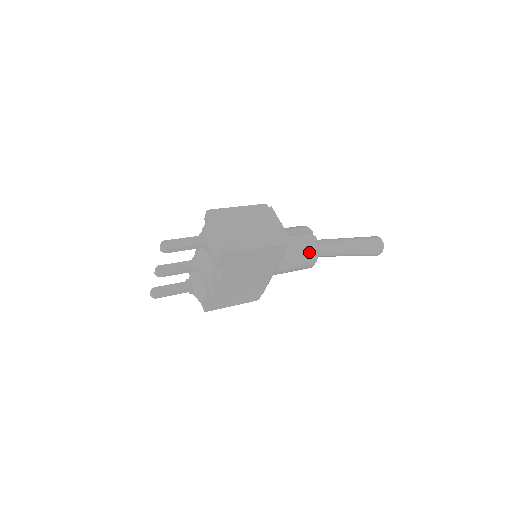
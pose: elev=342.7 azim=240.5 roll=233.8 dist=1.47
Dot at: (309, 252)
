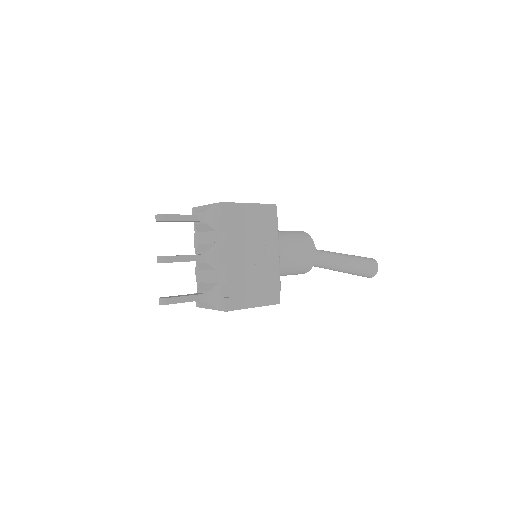
Dot at: (303, 238)
